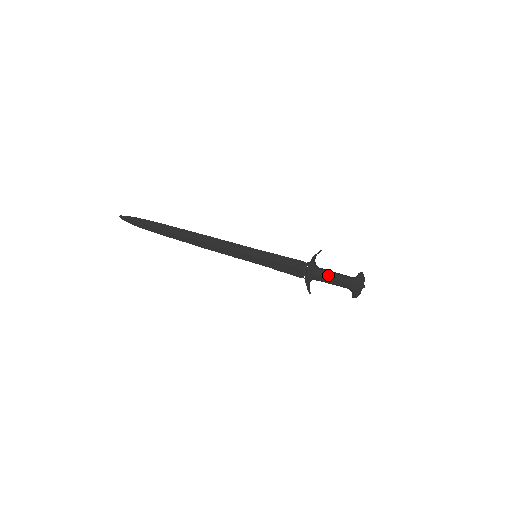
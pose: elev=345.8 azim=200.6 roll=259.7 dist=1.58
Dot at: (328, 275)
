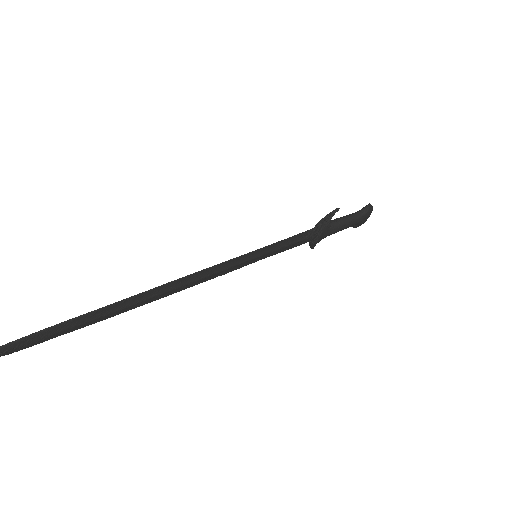
Dot at: (342, 227)
